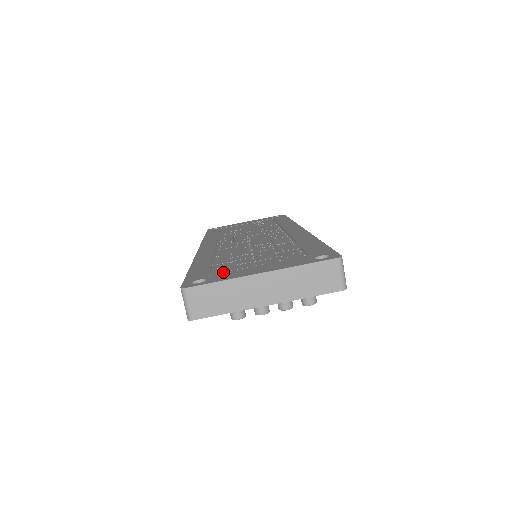
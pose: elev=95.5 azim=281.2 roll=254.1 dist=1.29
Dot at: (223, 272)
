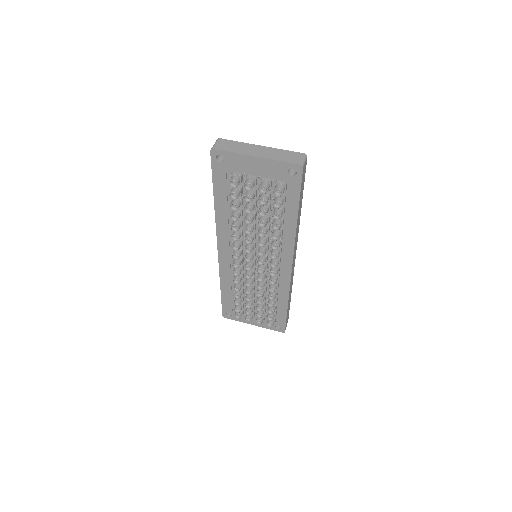
Dot at: occluded
